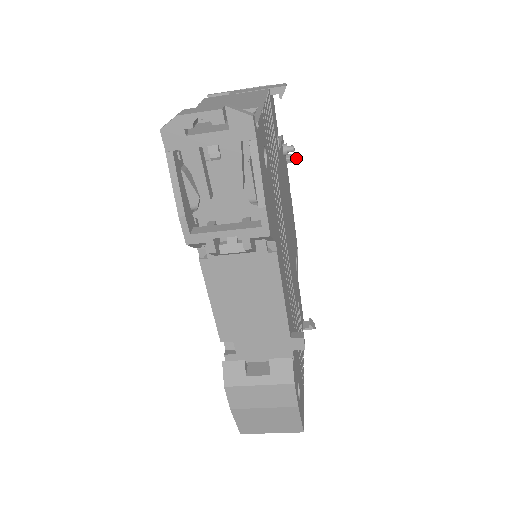
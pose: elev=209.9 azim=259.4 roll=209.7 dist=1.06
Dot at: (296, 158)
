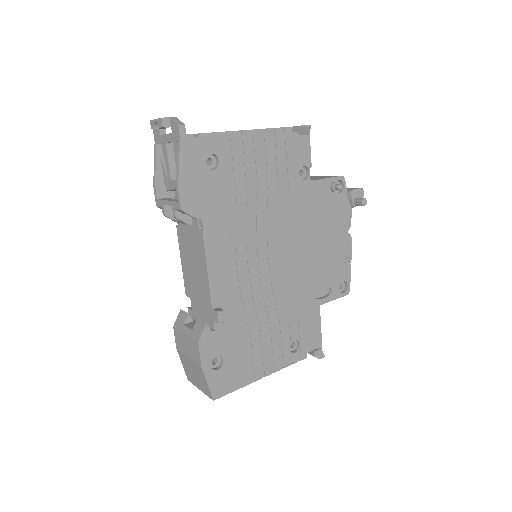
Dot at: (361, 201)
